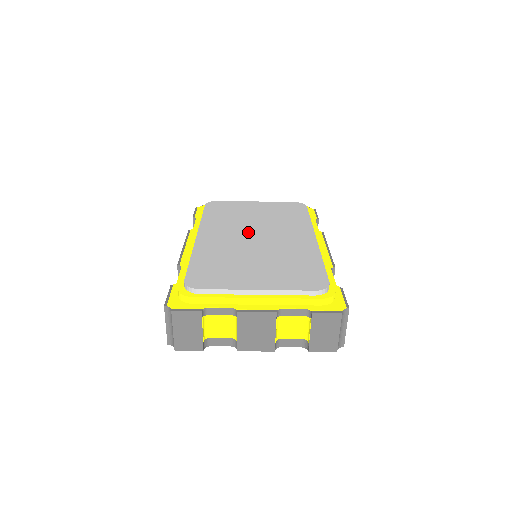
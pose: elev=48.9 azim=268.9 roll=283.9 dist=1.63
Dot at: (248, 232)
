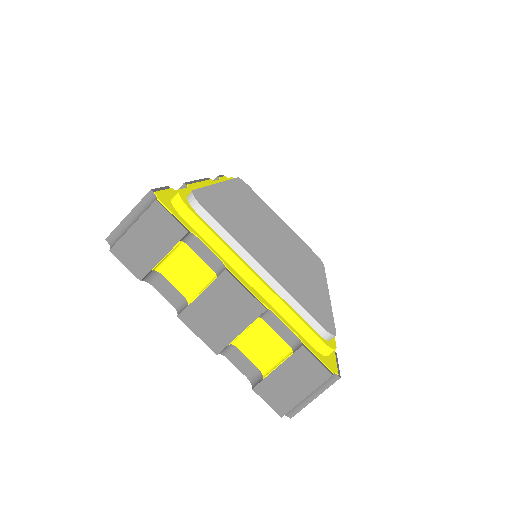
Dot at: (269, 227)
